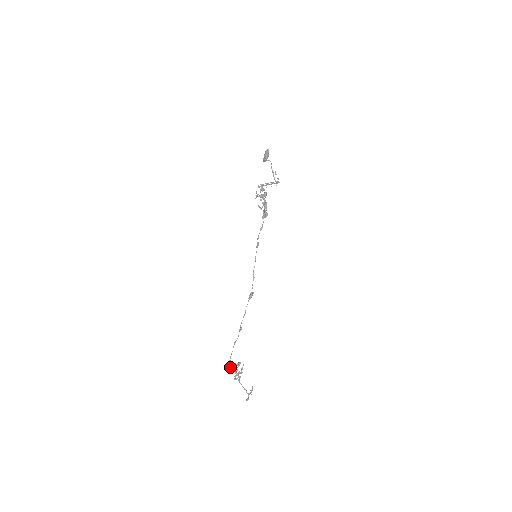
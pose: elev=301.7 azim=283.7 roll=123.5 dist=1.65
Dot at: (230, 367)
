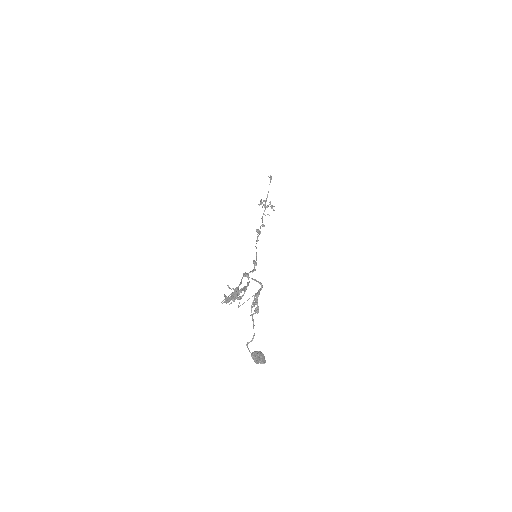
Dot at: occluded
